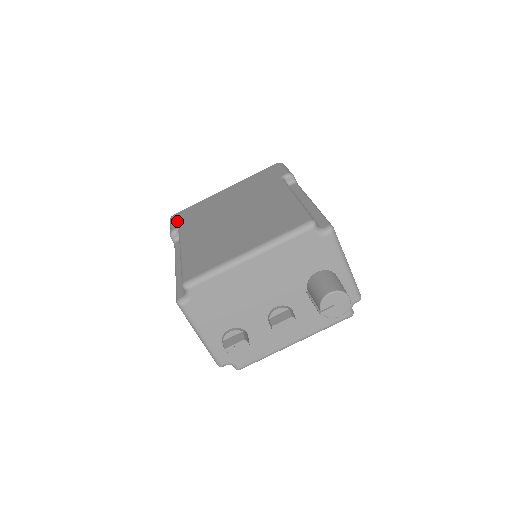
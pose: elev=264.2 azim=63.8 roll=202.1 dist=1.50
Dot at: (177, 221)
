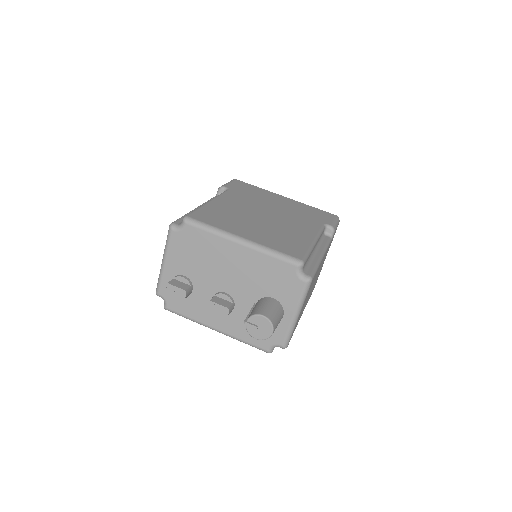
Dot at: (233, 184)
